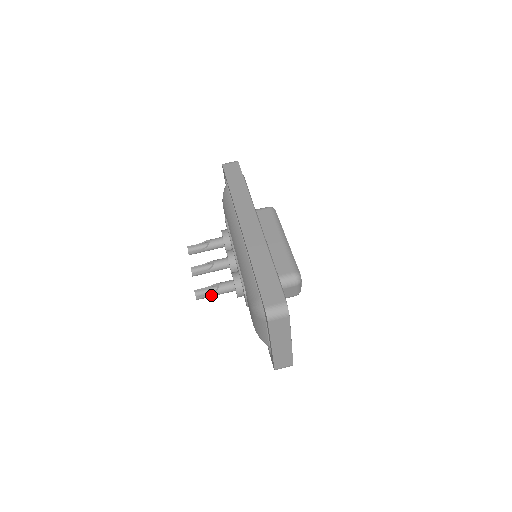
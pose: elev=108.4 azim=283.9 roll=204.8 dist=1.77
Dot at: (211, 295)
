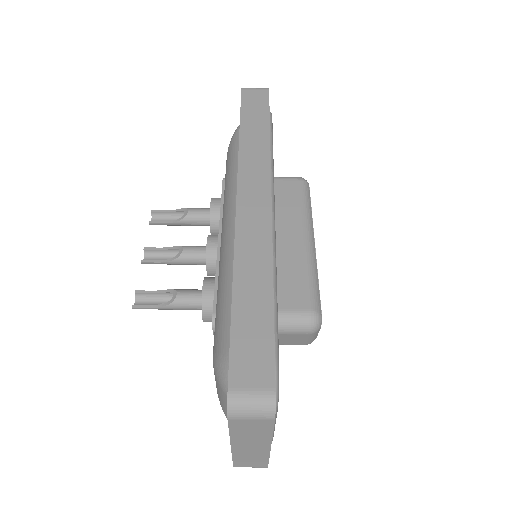
Dot at: (159, 307)
